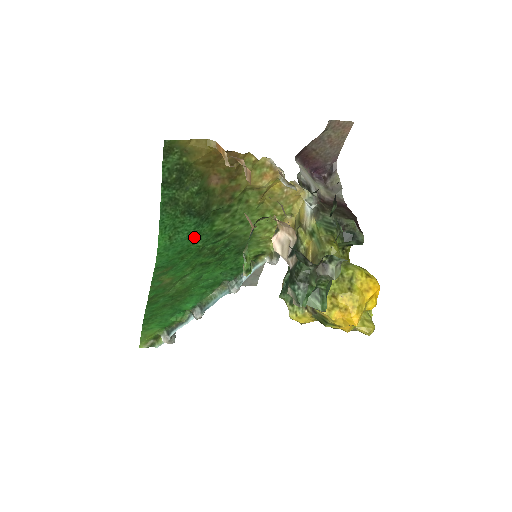
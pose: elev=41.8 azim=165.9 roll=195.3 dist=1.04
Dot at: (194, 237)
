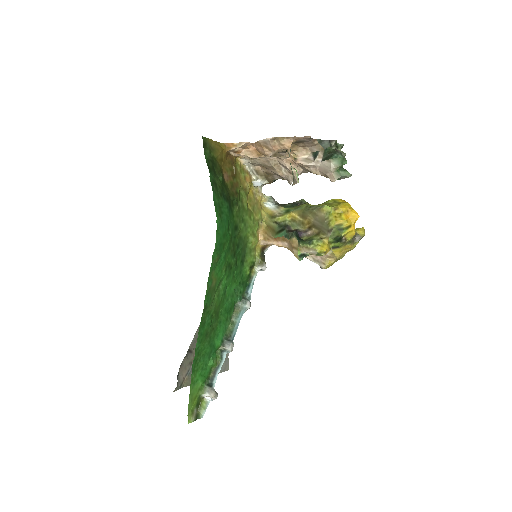
Dot at: (228, 222)
